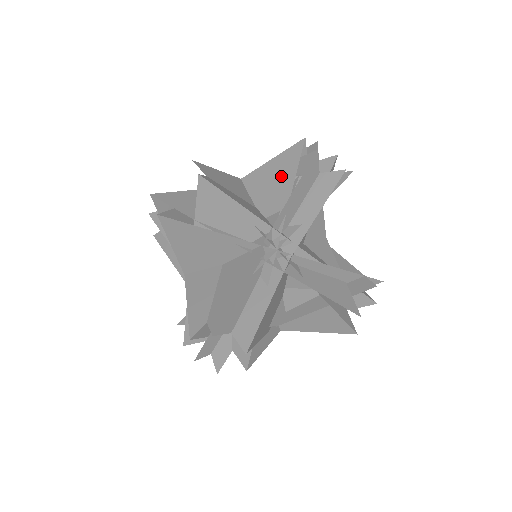
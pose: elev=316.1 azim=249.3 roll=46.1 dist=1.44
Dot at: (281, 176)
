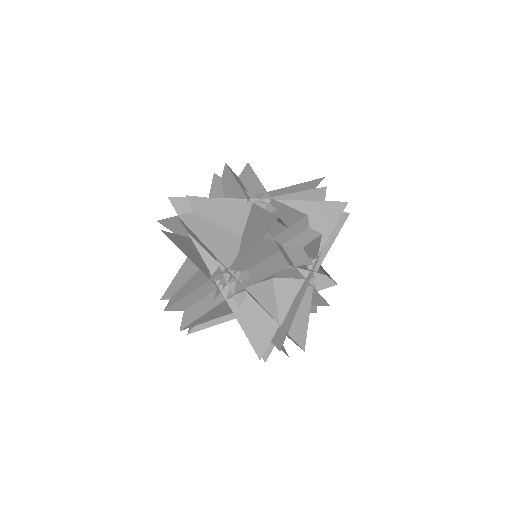
Dot at: (258, 232)
